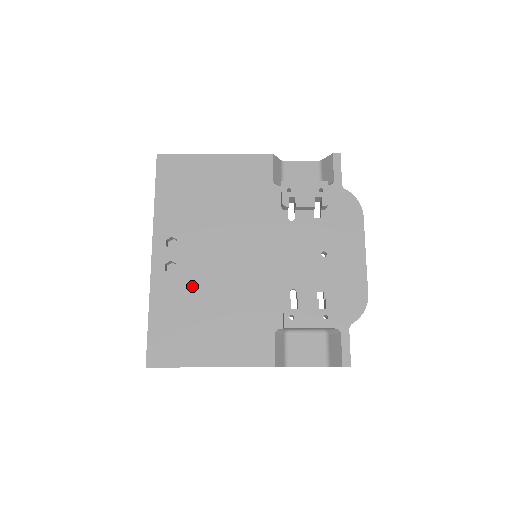
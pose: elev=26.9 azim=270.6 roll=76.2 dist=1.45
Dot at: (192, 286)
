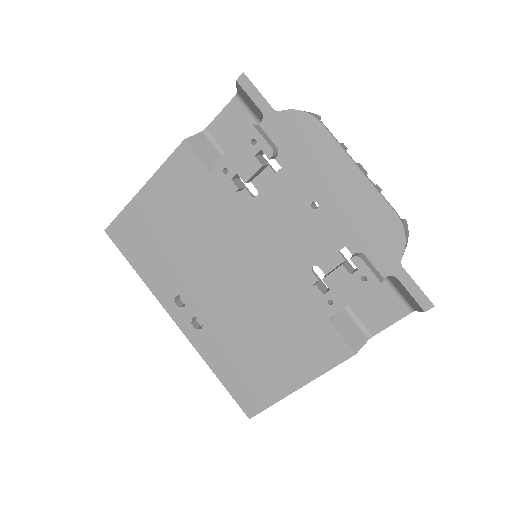
Dot at: (226, 328)
